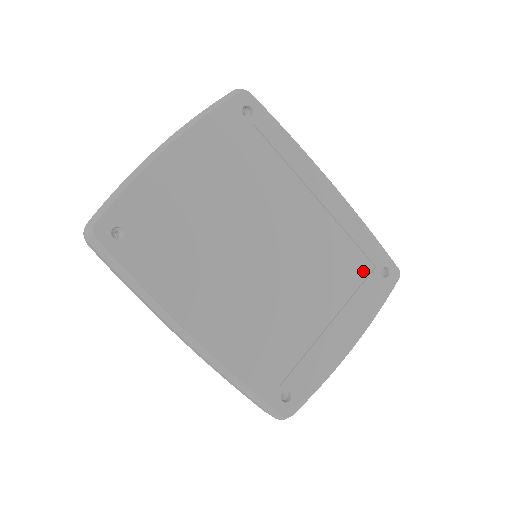
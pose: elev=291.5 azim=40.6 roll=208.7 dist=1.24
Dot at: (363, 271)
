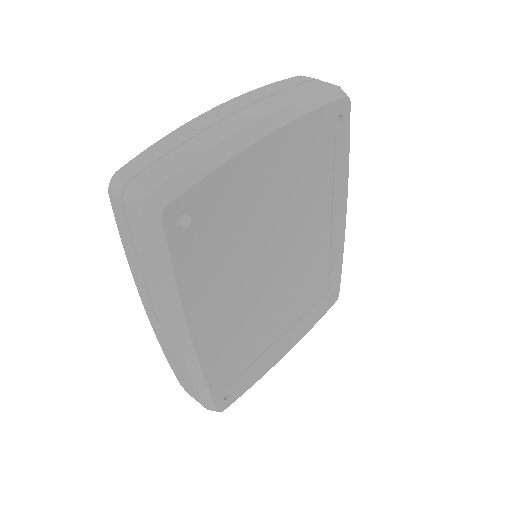
Dot at: (321, 293)
